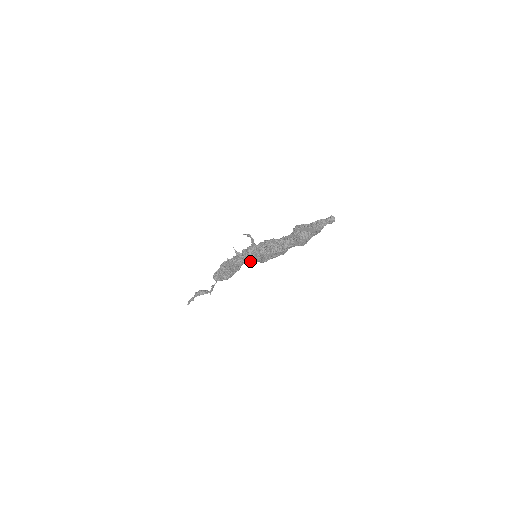
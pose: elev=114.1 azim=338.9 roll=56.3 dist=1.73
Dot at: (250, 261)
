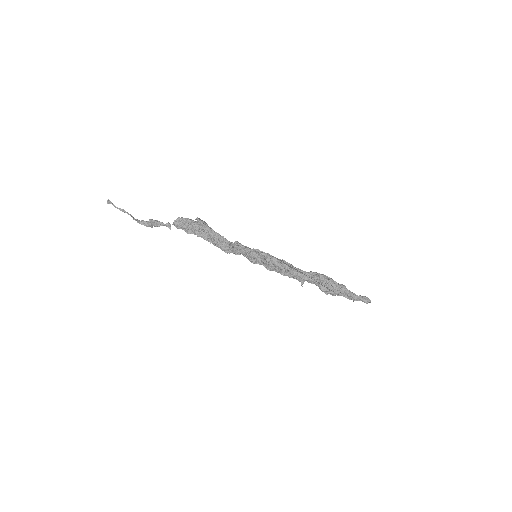
Dot at: (248, 259)
